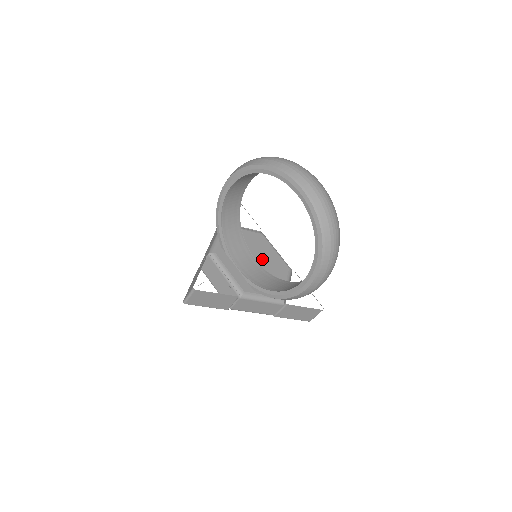
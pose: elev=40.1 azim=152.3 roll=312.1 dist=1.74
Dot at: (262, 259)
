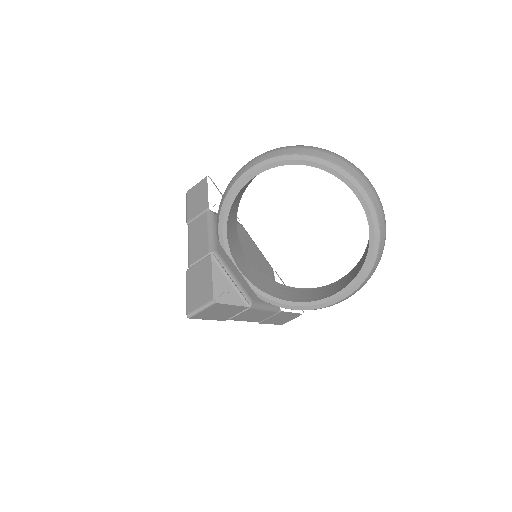
Dot at: (252, 258)
